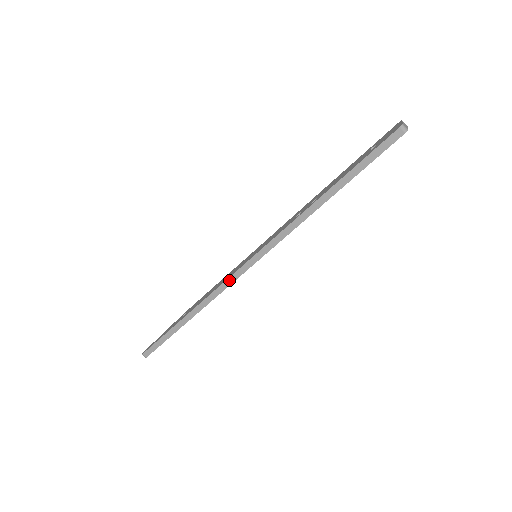
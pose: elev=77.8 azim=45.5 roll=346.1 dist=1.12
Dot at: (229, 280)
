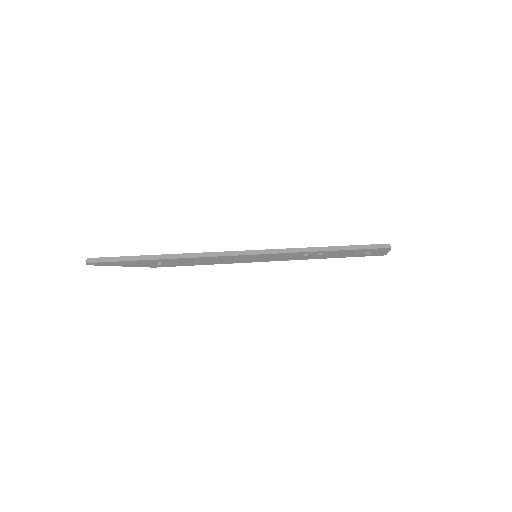
Dot at: (228, 253)
